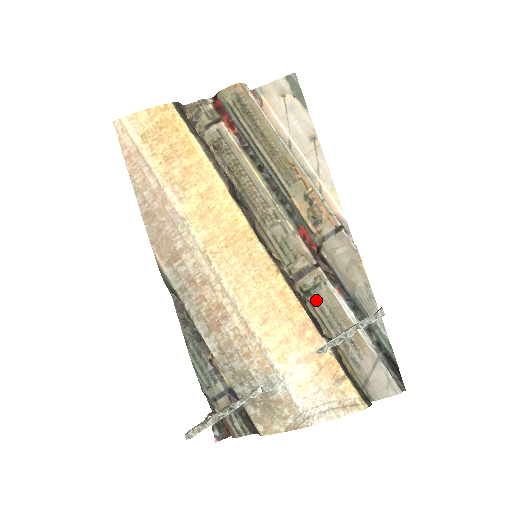
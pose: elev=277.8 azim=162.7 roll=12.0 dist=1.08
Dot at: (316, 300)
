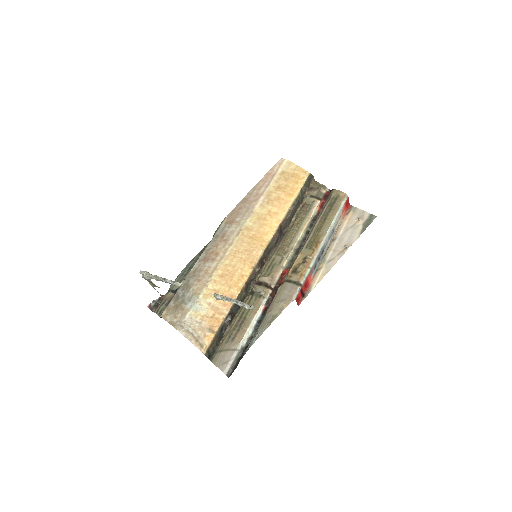
Dot at: (251, 299)
